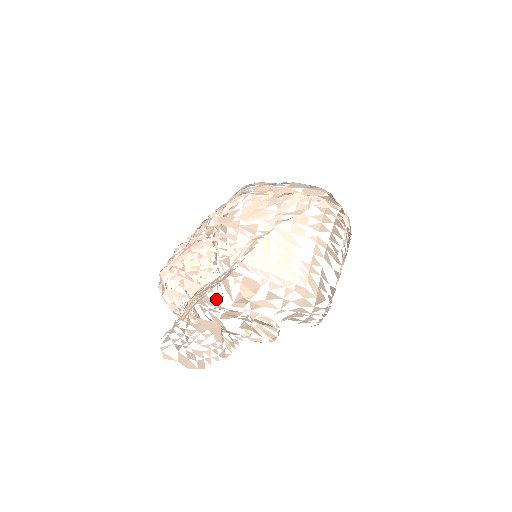
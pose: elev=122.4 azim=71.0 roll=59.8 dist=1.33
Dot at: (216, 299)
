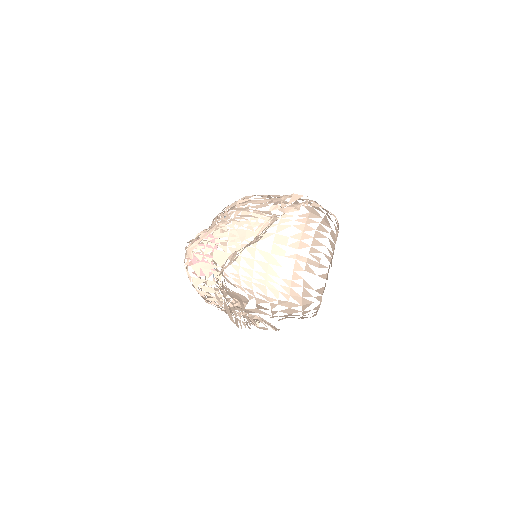
Dot at: occluded
